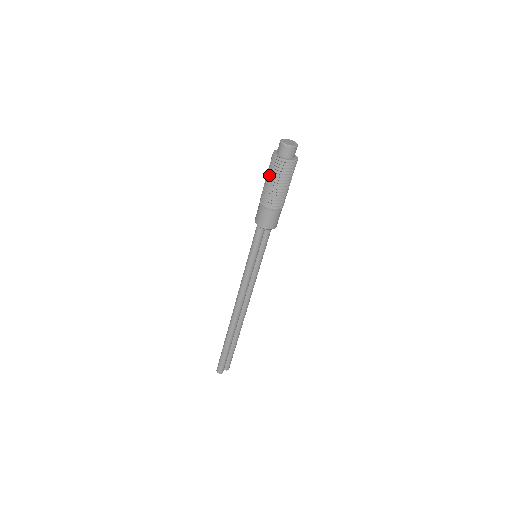
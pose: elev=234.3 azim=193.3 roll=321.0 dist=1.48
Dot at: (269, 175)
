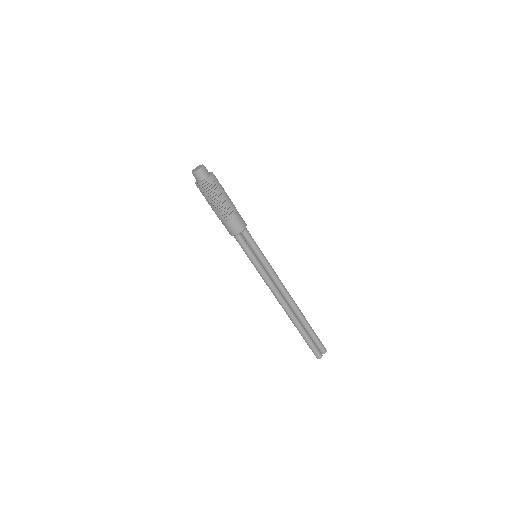
Dot at: occluded
